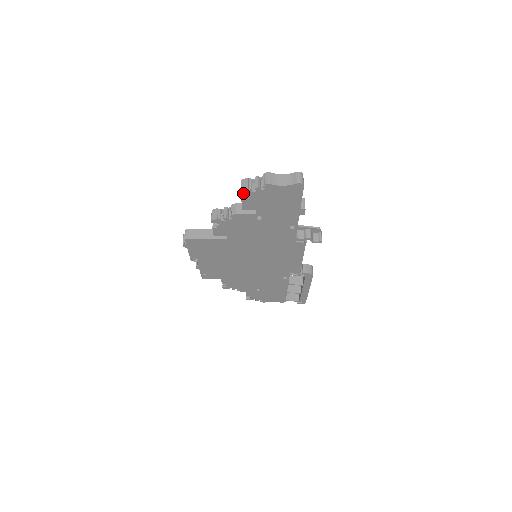
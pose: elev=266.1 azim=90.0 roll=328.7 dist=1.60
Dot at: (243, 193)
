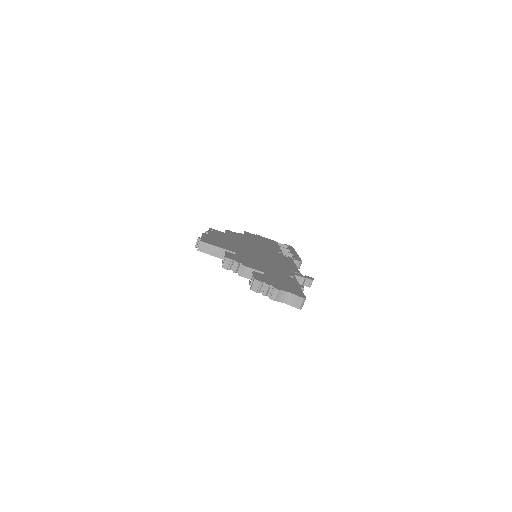
Dot at: (252, 289)
